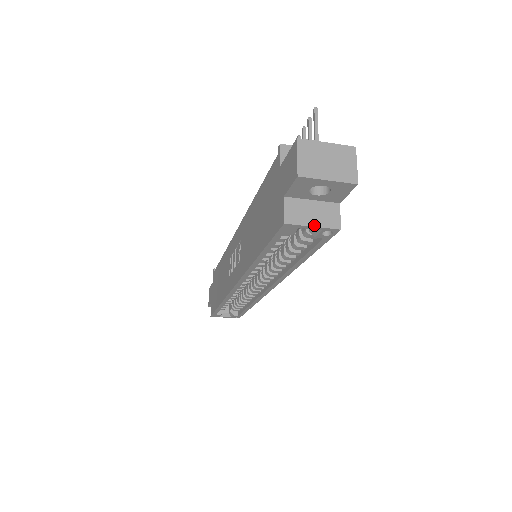
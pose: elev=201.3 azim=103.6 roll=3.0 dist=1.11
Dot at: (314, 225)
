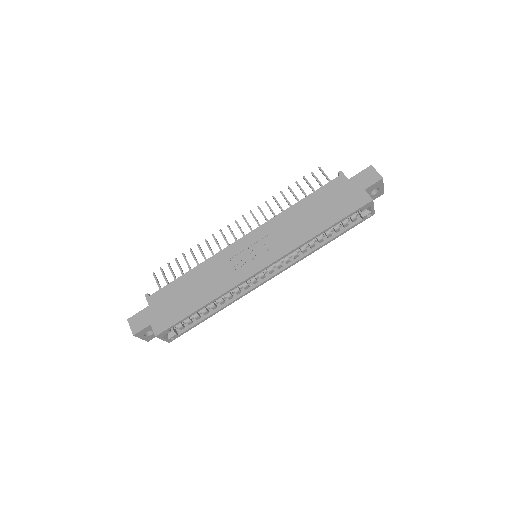
Dot at: occluded
